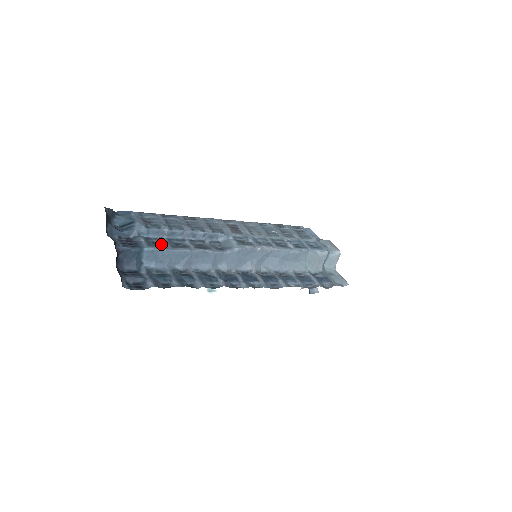
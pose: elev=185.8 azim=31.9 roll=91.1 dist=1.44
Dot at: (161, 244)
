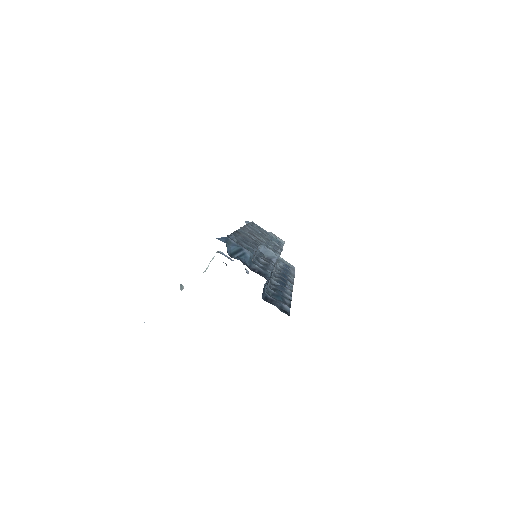
Dot at: (260, 266)
